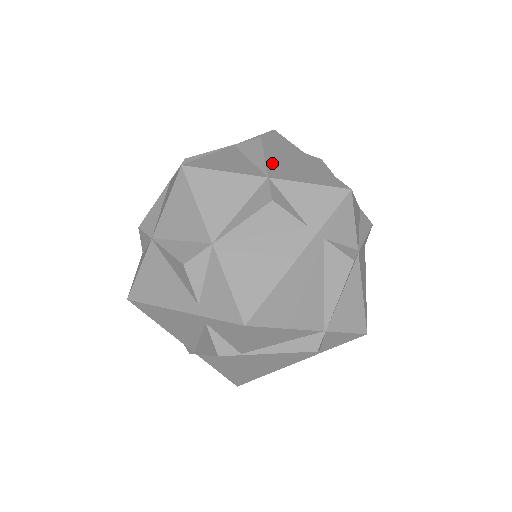
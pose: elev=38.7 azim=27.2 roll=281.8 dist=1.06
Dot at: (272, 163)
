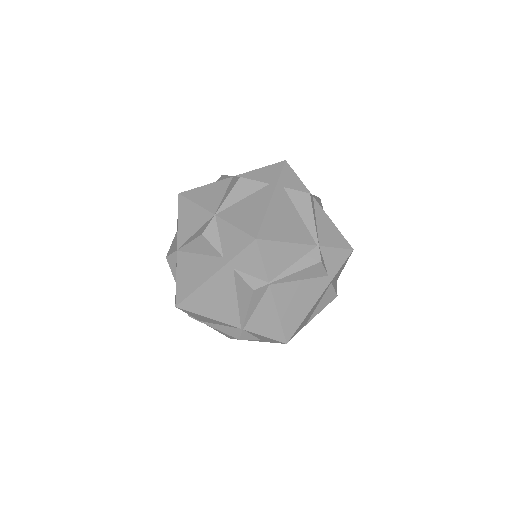
Dot at: (232, 201)
